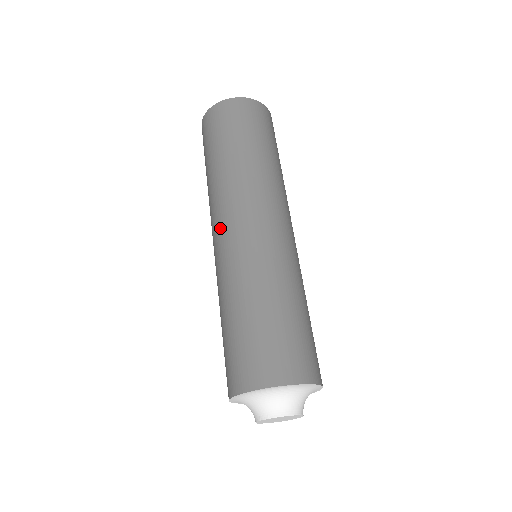
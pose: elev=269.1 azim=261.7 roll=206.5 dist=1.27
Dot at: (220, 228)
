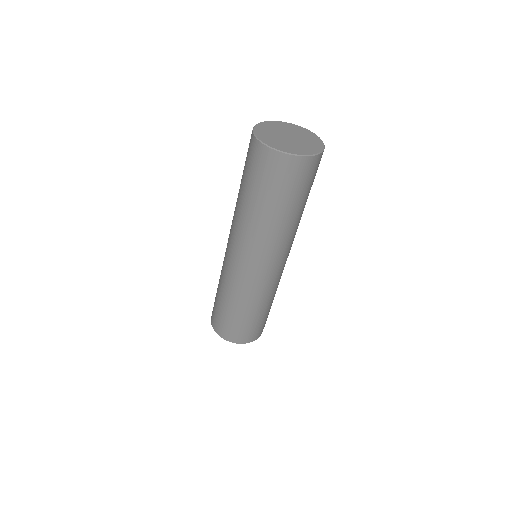
Dot at: (237, 254)
